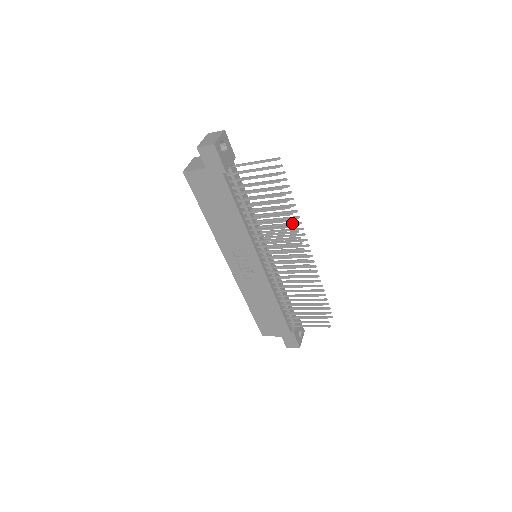
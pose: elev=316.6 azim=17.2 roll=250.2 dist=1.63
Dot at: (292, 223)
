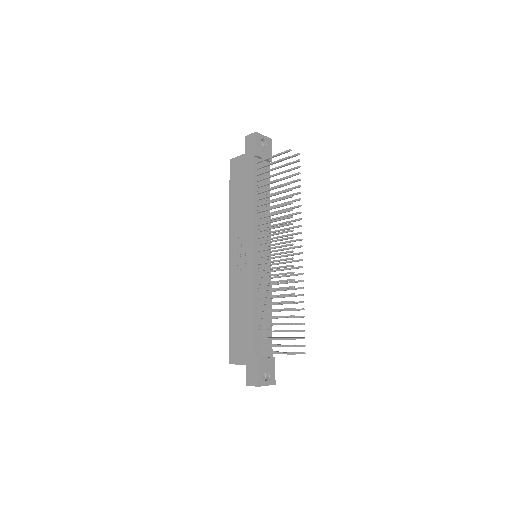
Dot at: occluded
